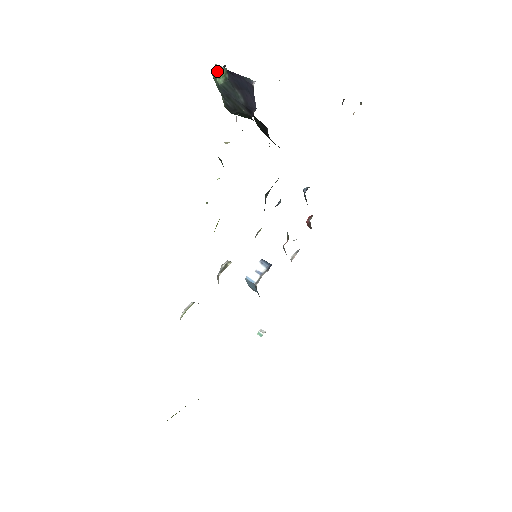
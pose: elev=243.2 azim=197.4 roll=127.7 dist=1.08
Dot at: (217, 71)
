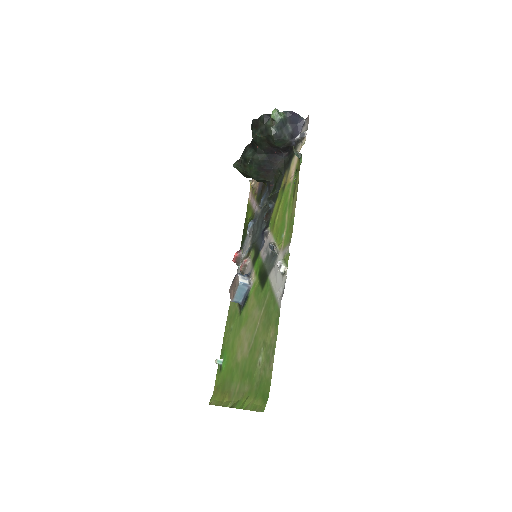
Dot at: (278, 112)
